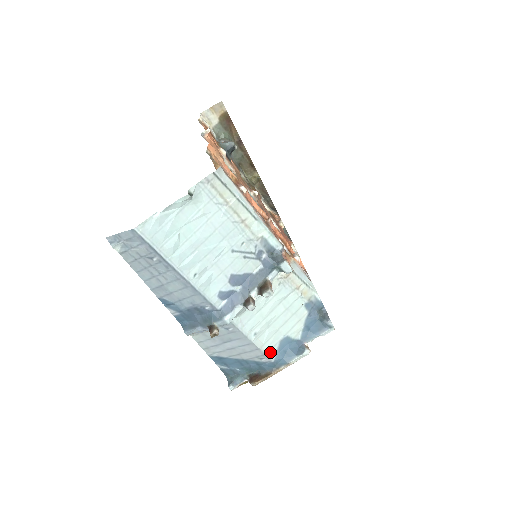
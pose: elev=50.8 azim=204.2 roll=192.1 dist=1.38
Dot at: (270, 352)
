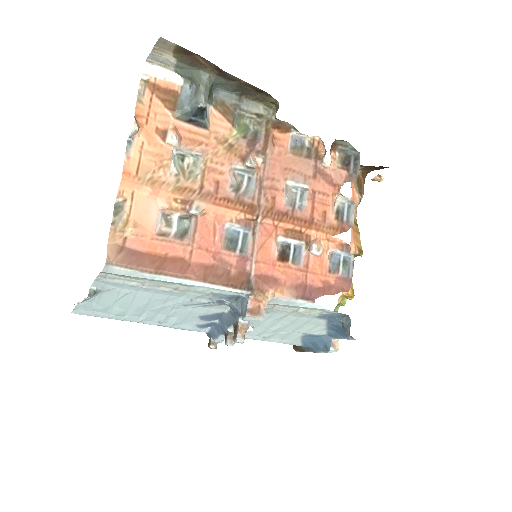
Dot at: (293, 342)
